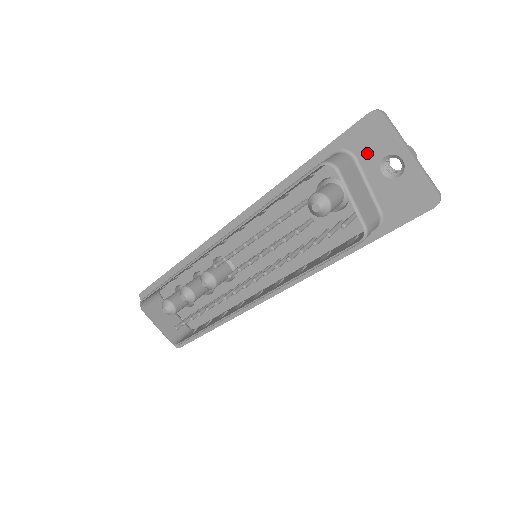
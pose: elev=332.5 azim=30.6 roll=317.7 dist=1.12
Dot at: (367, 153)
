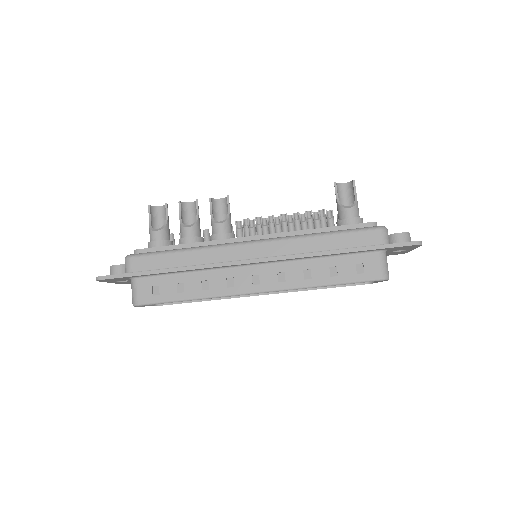
Dot at: occluded
